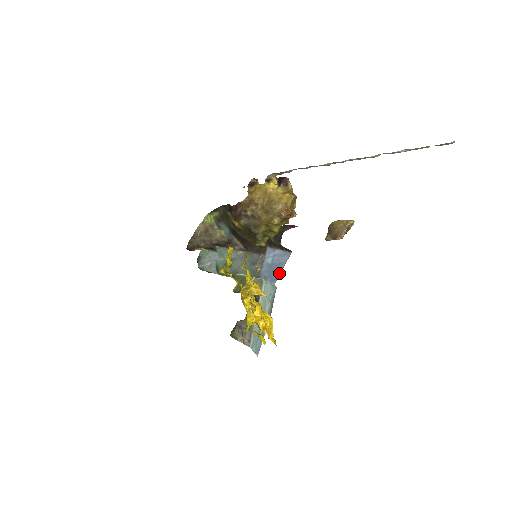
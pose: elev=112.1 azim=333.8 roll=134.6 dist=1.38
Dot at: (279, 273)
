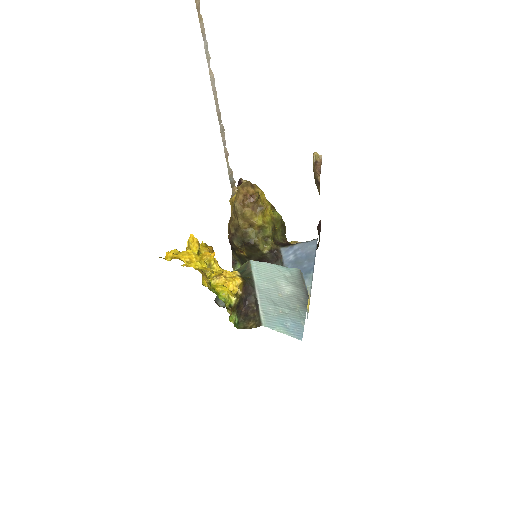
Dot at: (313, 263)
